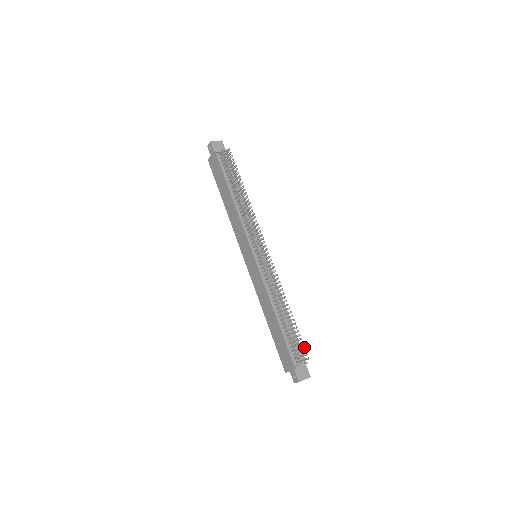
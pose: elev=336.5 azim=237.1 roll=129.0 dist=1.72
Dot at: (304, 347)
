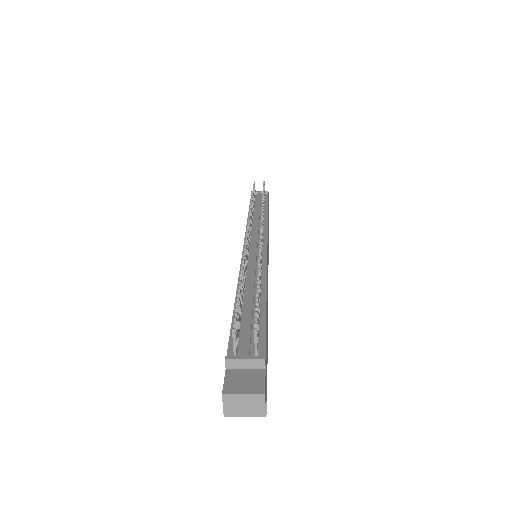
Dot at: (256, 313)
